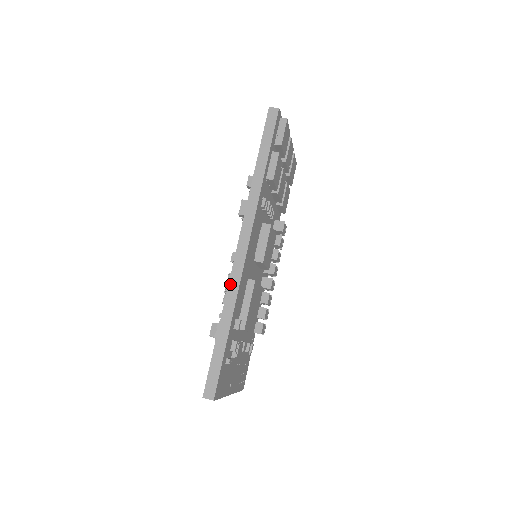
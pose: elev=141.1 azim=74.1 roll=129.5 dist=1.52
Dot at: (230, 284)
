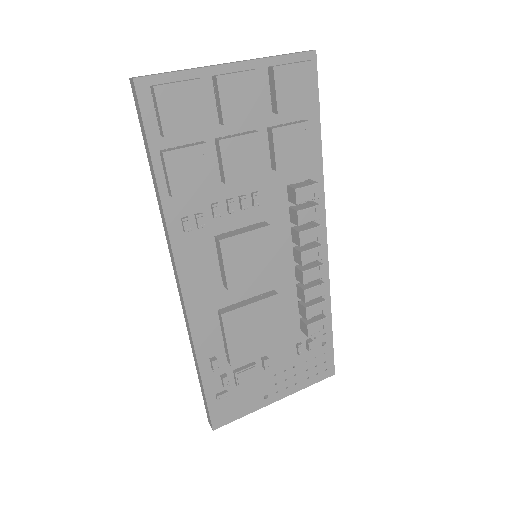
Dot at: (187, 326)
